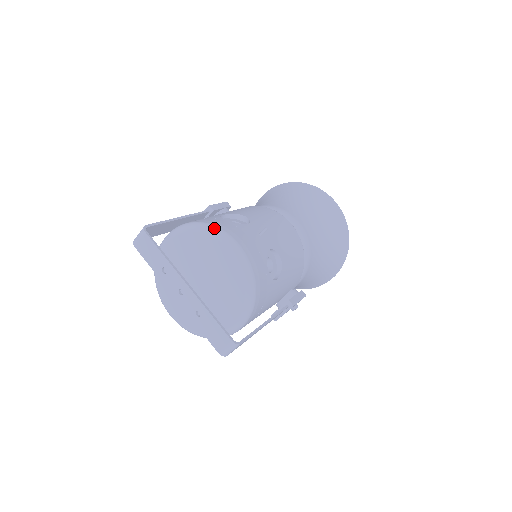
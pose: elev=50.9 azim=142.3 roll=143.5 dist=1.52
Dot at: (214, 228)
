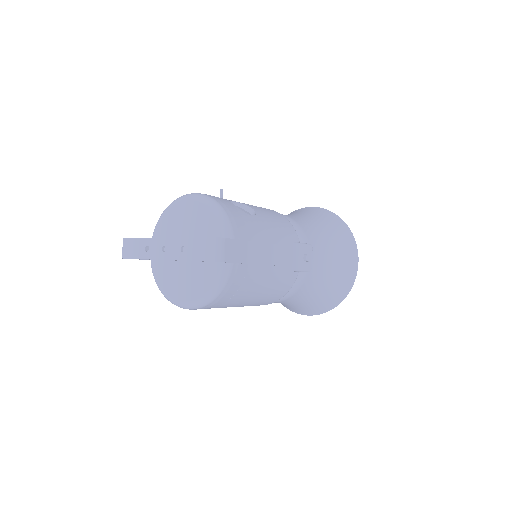
Dot at: (173, 201)
